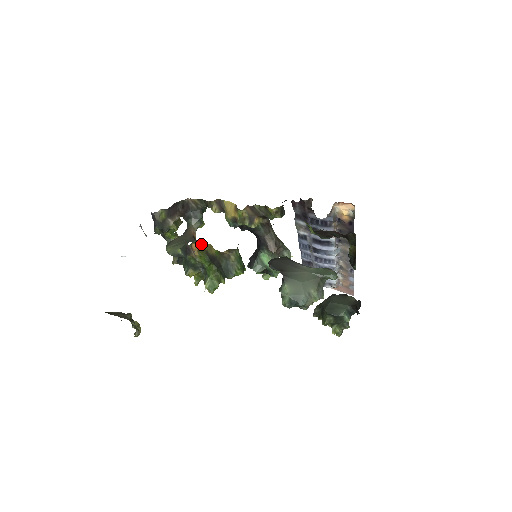
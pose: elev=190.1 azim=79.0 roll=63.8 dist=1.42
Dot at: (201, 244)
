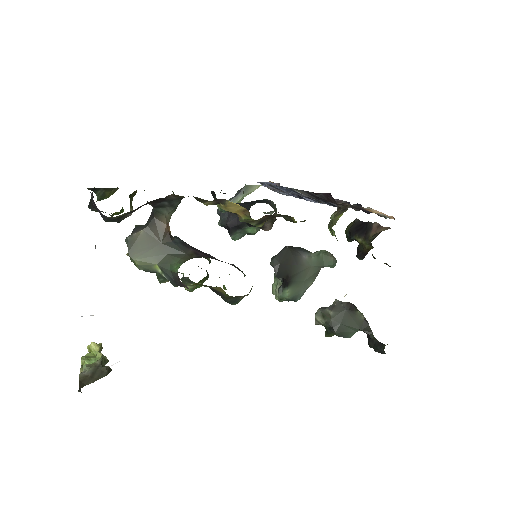
Dot at: occluded
